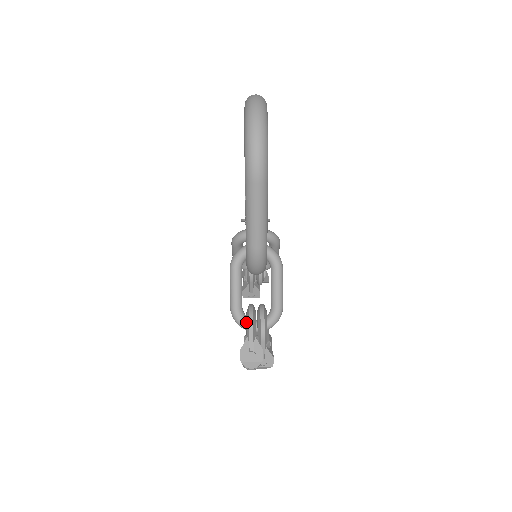
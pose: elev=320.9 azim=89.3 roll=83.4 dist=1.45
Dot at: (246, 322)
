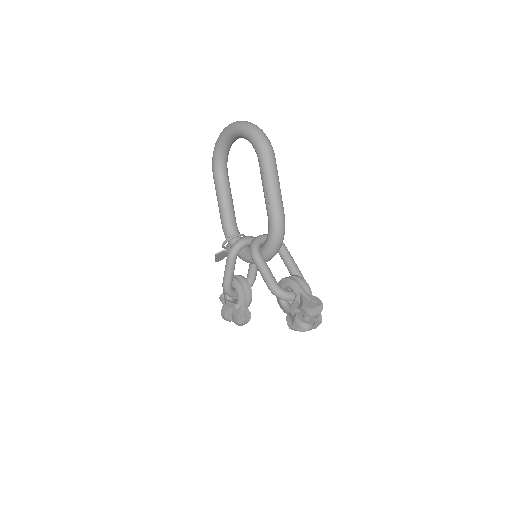
Dot at: (291, 287)
